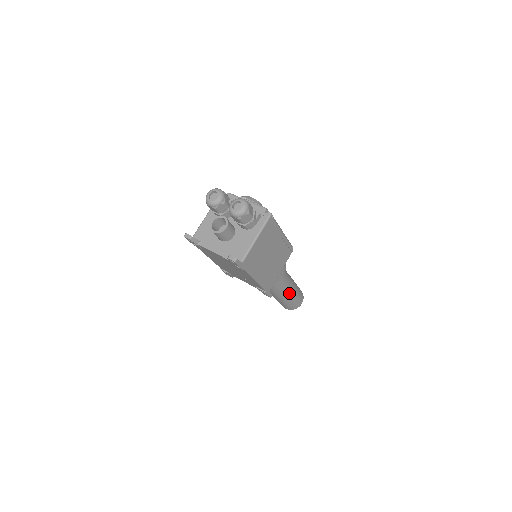
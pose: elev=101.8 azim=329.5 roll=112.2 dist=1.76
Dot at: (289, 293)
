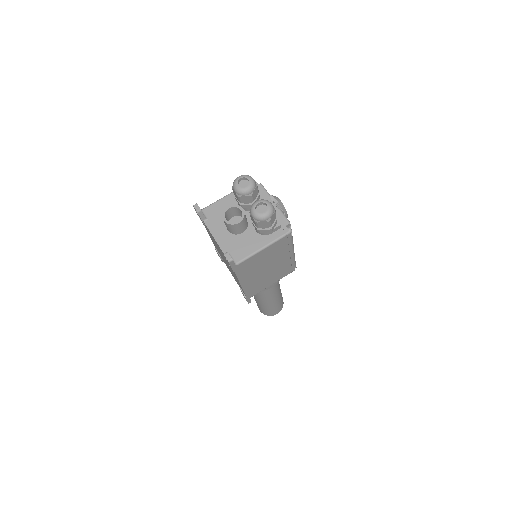
Dot at: (270, 301)
